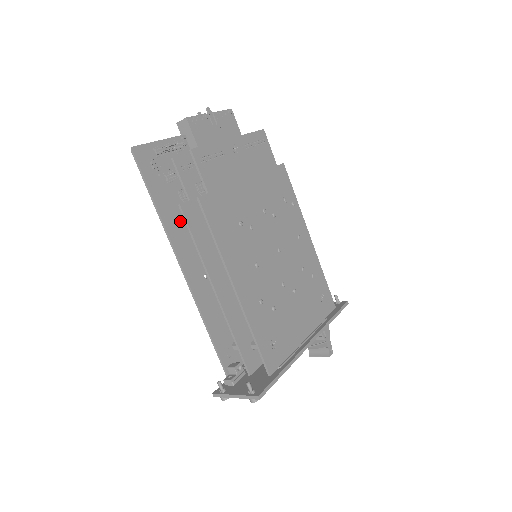
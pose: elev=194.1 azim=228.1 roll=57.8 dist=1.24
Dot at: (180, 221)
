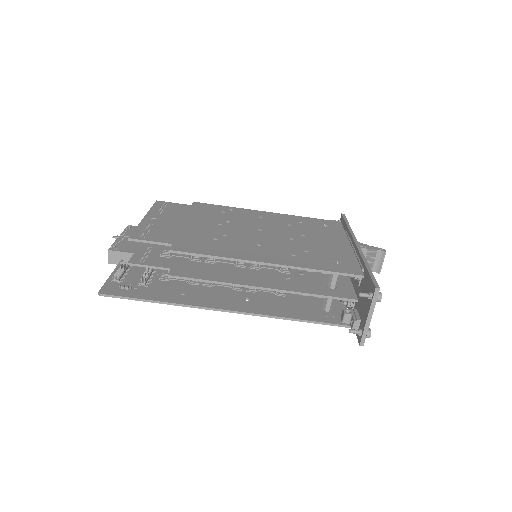
Dot at: (186, 294)
